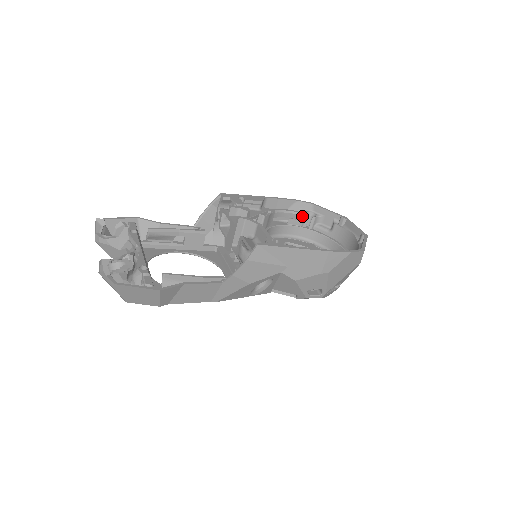
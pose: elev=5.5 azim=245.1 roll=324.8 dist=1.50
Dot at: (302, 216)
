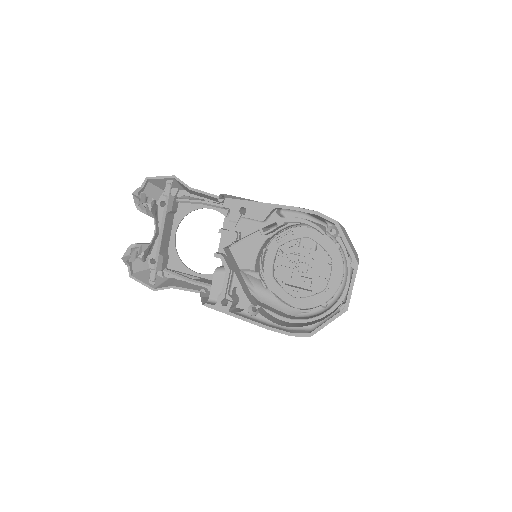
Dot at: (319, 231)
